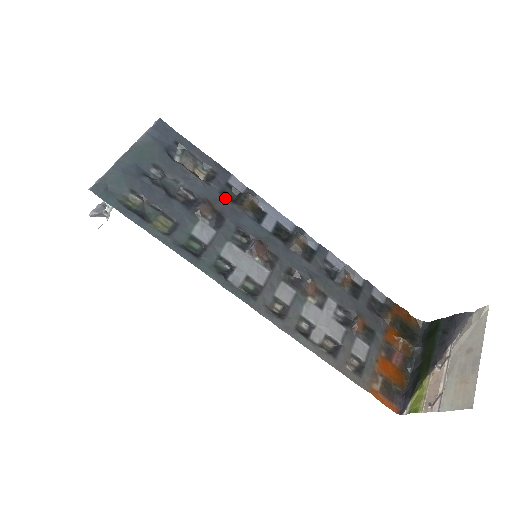
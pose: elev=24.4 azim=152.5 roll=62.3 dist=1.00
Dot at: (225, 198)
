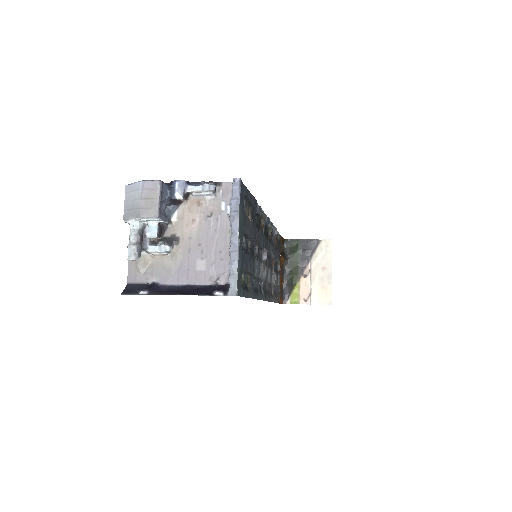
Dot at: (257, 228)
